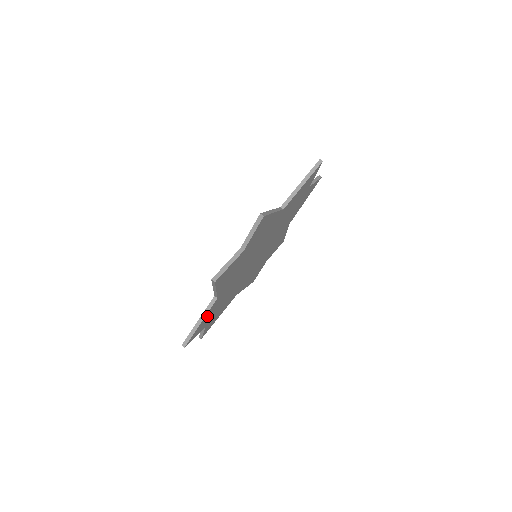
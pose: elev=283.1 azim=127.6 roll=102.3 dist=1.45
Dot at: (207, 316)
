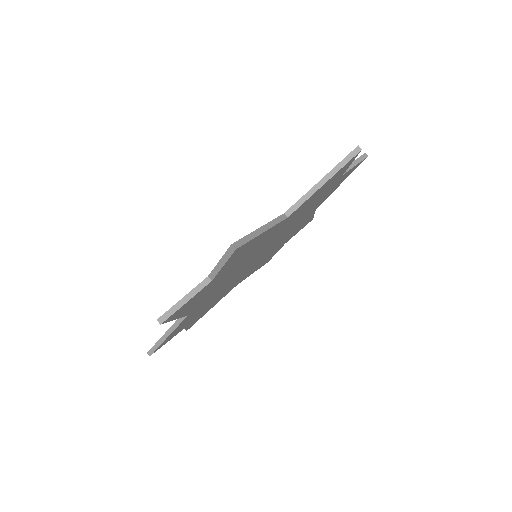
Dot at: (179, 327)
